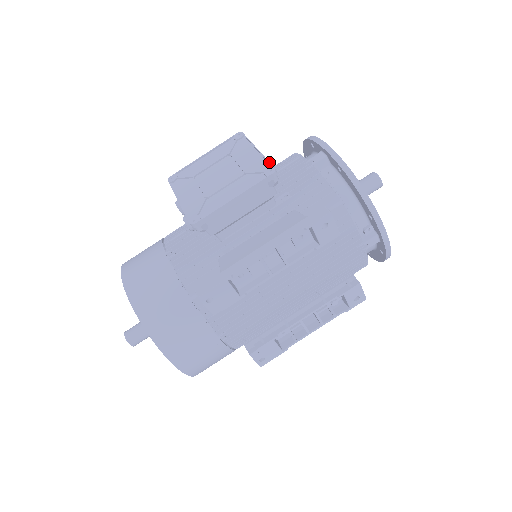
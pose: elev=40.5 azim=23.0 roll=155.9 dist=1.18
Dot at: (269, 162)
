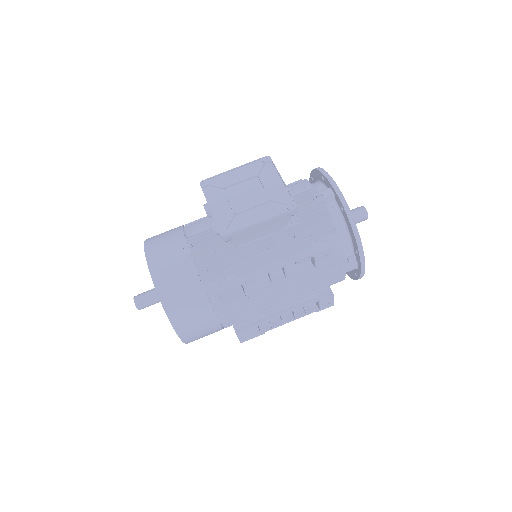
Dot at: (292, 197)
